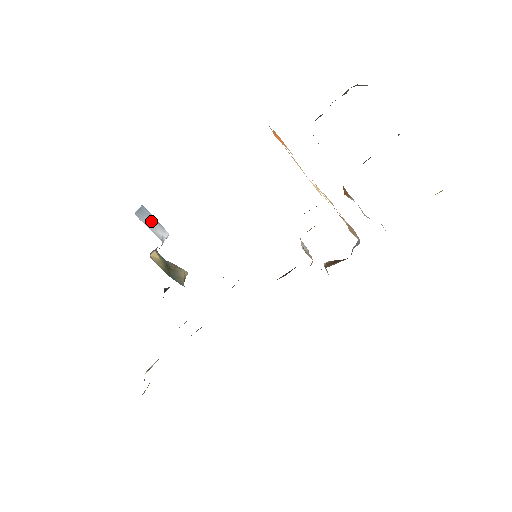
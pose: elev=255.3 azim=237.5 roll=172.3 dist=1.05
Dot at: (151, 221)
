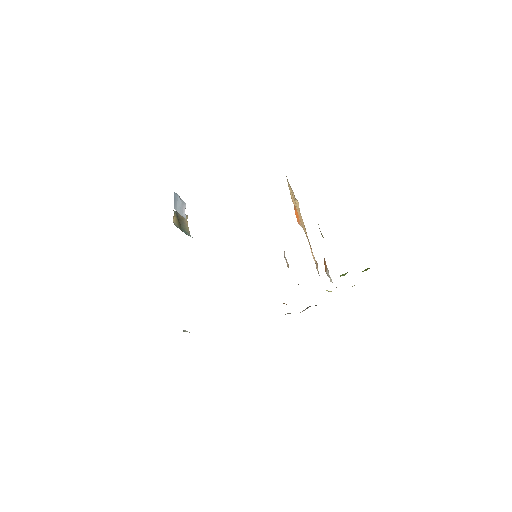
Dot at: (180, 204)
